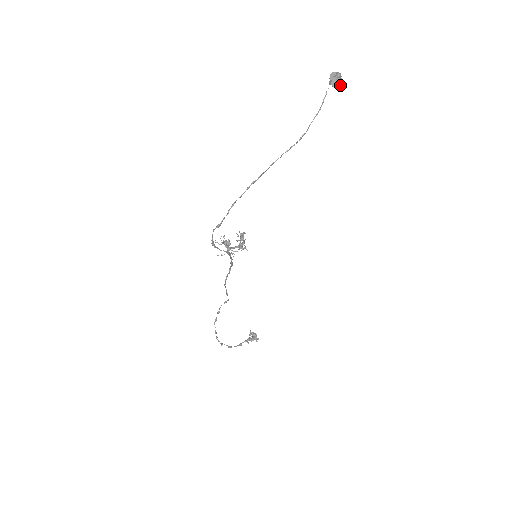
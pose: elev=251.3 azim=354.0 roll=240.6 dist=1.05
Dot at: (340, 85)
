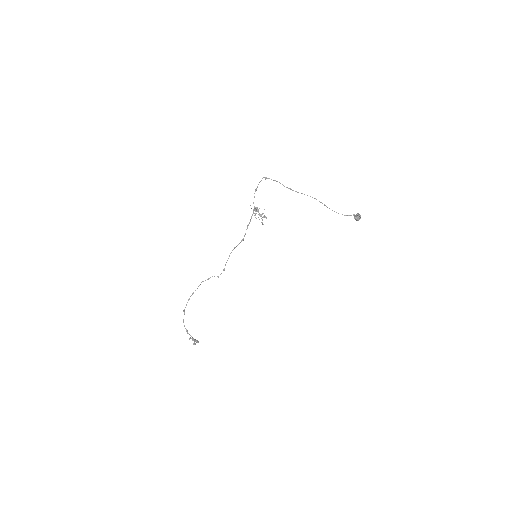
Dot at: (357, 218)
